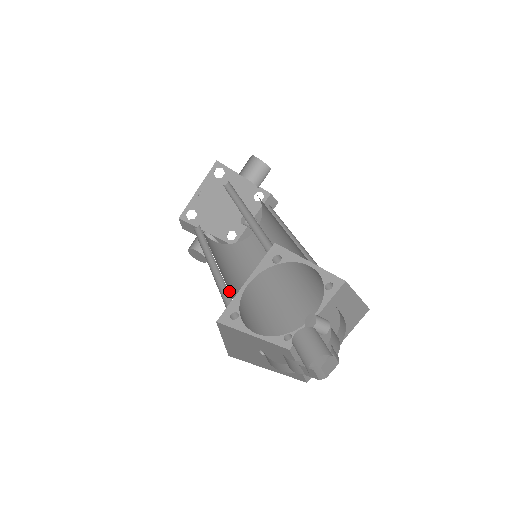
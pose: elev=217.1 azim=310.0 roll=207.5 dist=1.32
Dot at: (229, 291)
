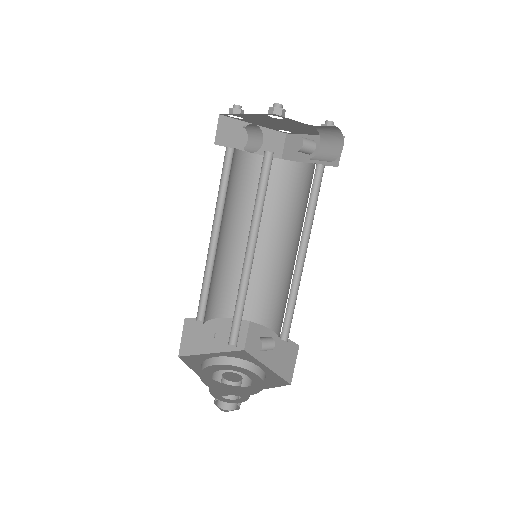
Dot at: (216, 276)
